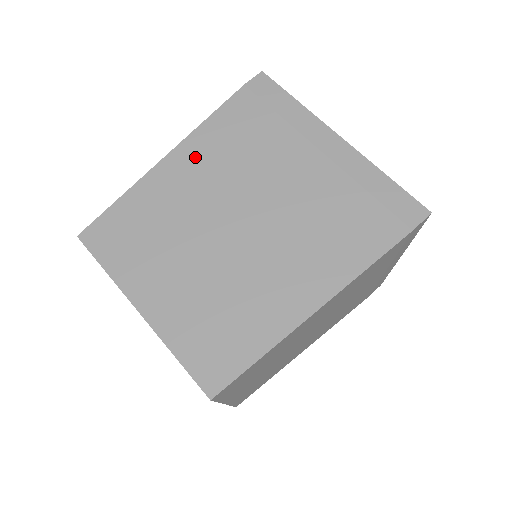
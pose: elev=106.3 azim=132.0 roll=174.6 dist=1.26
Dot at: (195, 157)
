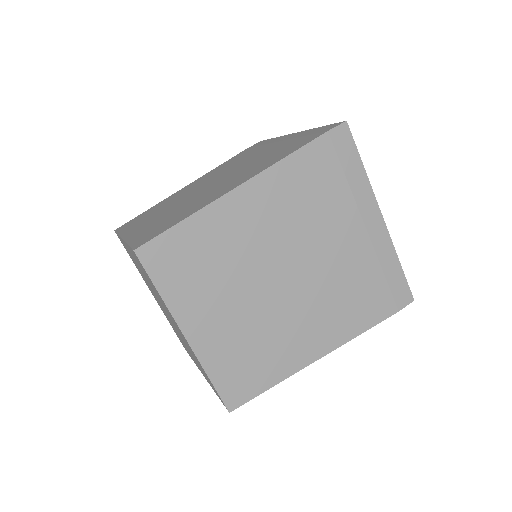
Dot at: occluded
